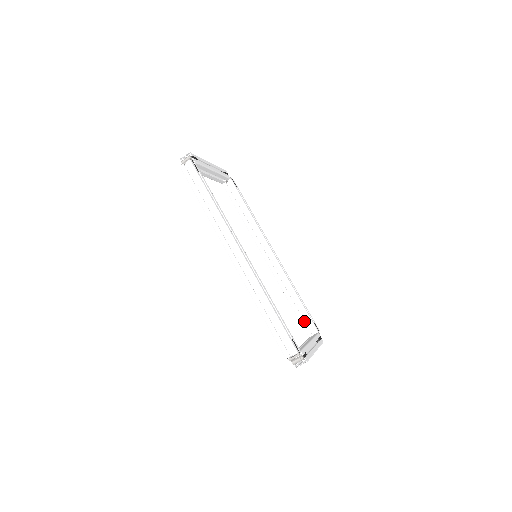
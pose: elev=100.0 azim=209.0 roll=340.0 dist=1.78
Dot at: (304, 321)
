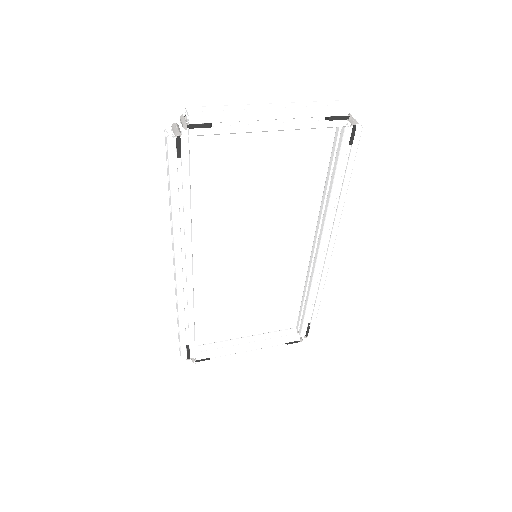
Dot at: (300, 318)
